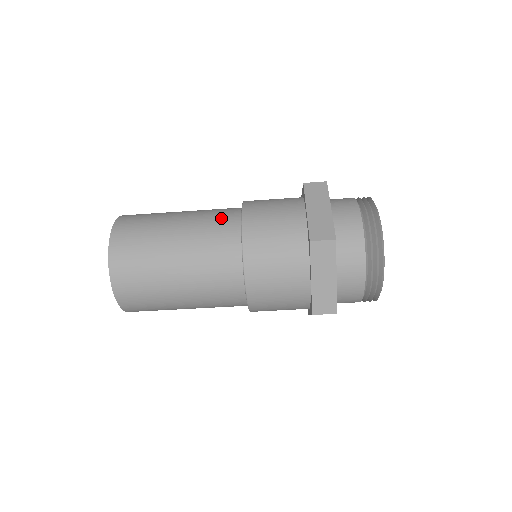
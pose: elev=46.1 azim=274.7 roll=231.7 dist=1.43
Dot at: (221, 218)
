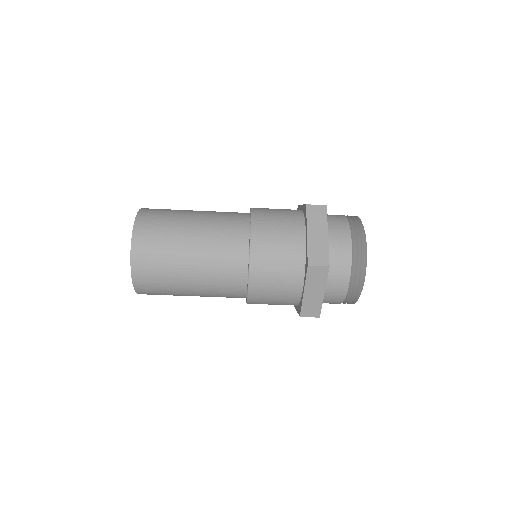
Dot at: (231, 228)
